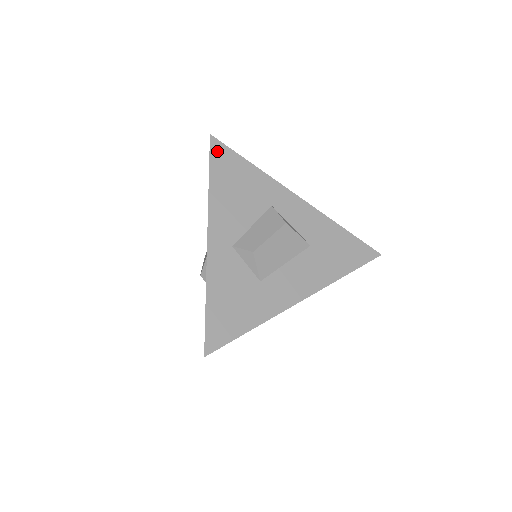
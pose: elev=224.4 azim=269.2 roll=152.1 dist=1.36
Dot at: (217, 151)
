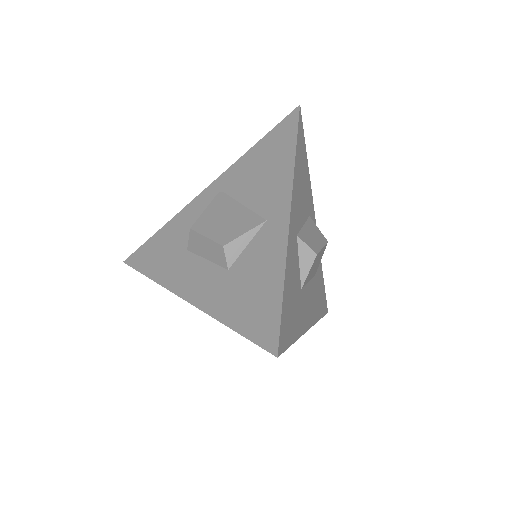
Dot at: (301, 126)
